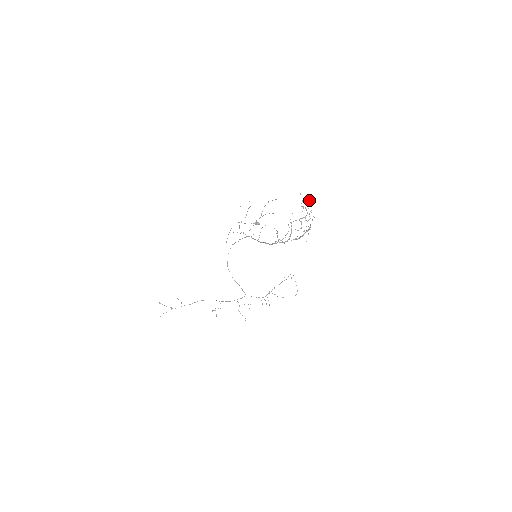
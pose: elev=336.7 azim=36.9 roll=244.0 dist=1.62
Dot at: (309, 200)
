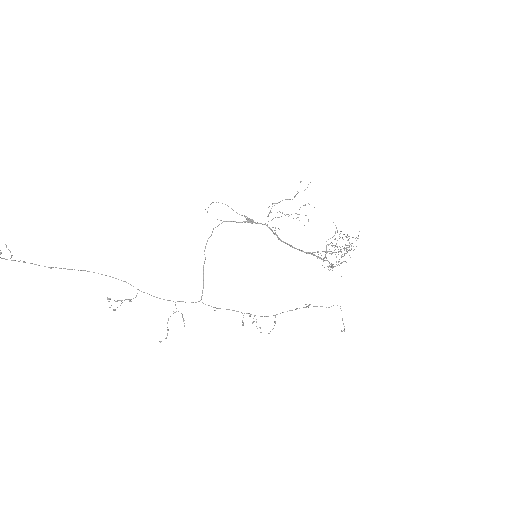
Dot at: occluded
